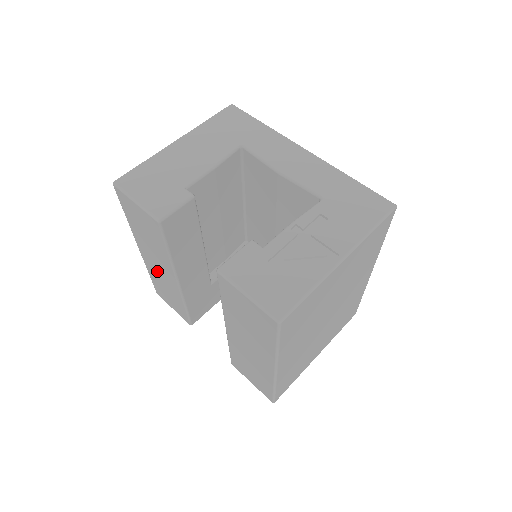
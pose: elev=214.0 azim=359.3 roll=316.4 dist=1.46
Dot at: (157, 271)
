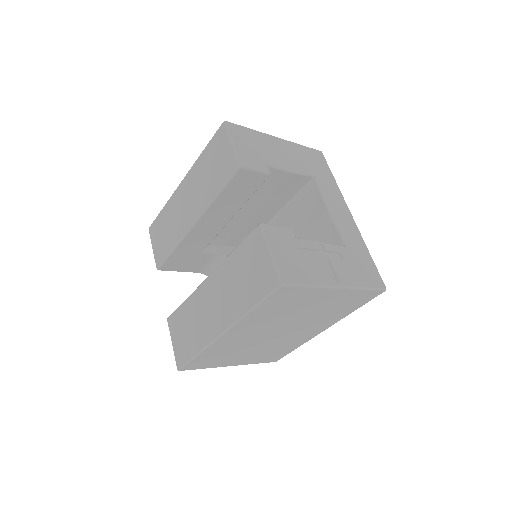
Dot at: (179, 207)
